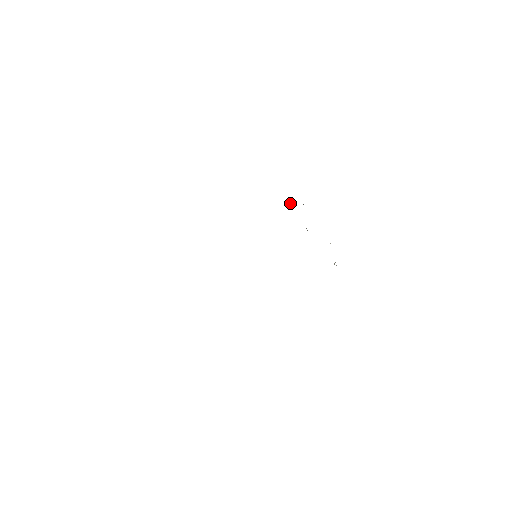
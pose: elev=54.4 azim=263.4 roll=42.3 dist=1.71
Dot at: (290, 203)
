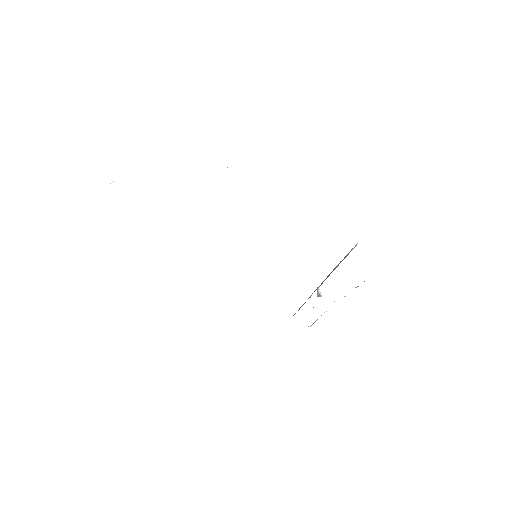
Dot at: occluded
